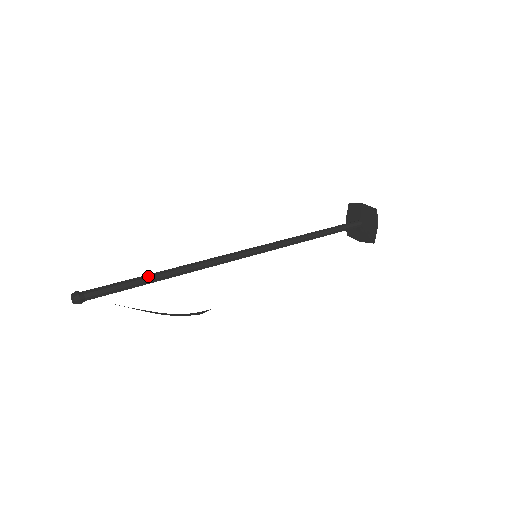
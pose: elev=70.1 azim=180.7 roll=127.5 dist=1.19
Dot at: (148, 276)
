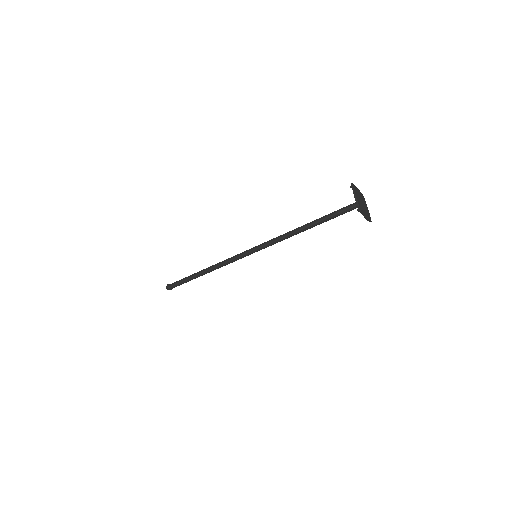
Dot at: (196, 276)
